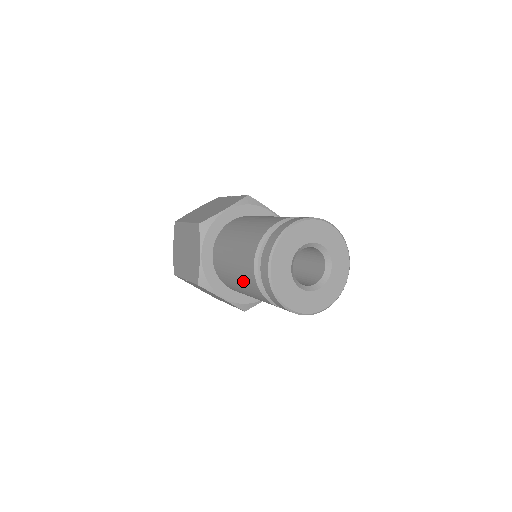
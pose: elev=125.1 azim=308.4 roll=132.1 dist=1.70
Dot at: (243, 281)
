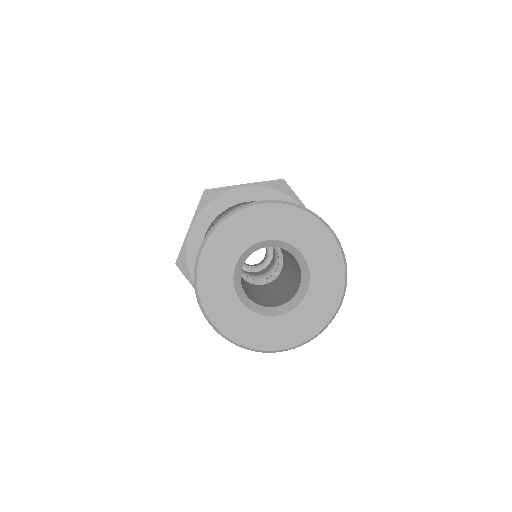
Dot at: occluded
